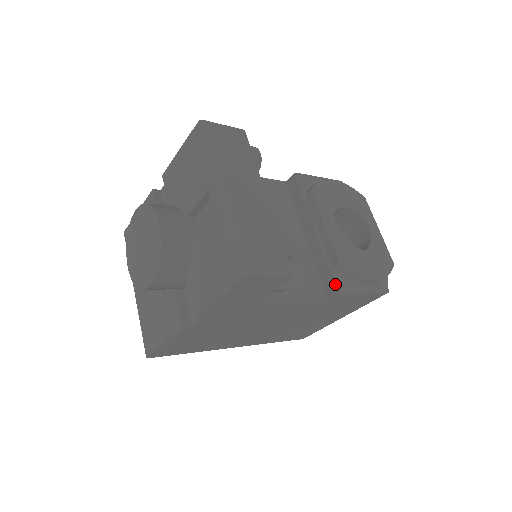
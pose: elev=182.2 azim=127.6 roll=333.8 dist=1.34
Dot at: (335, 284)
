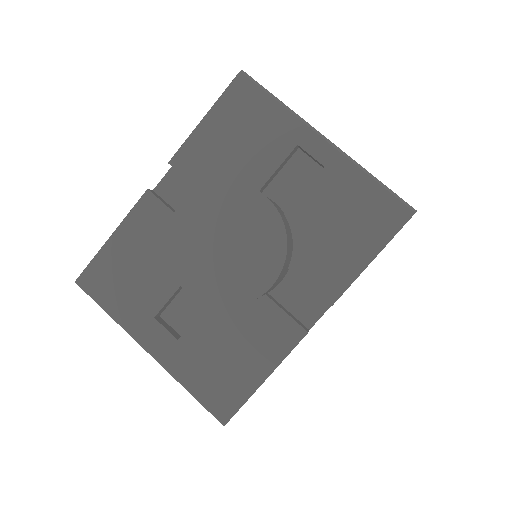
Dot at: occluded
